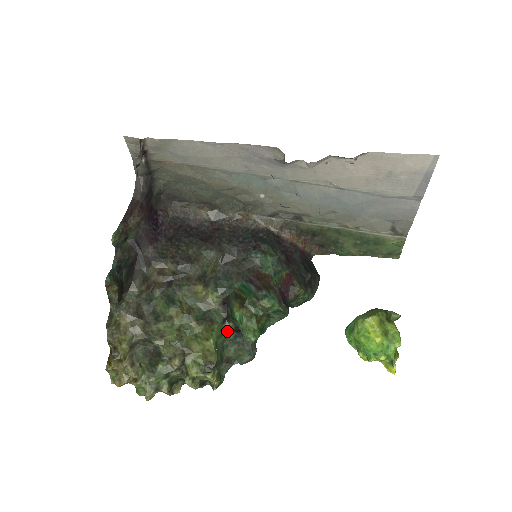
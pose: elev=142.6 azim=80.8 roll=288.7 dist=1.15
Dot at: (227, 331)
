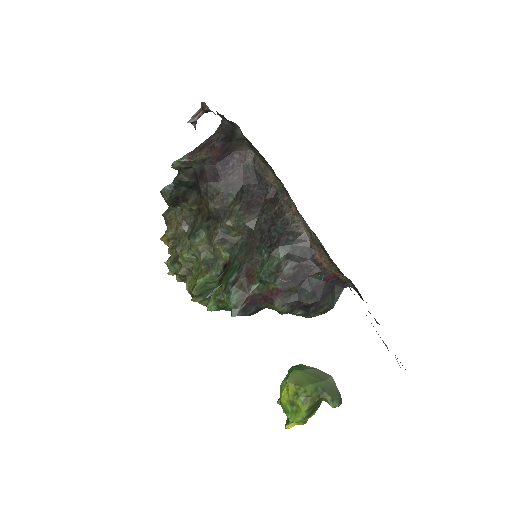
Dot at: occluded
